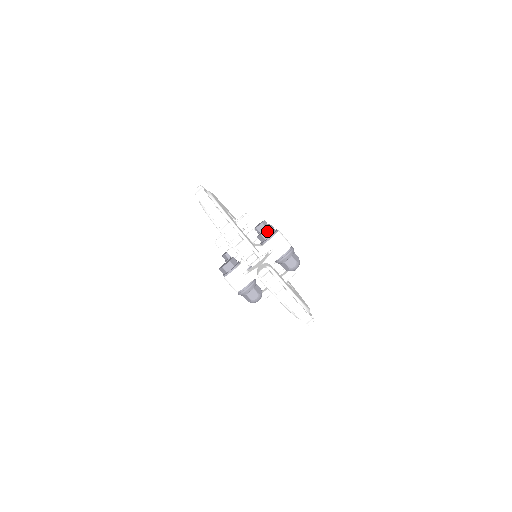
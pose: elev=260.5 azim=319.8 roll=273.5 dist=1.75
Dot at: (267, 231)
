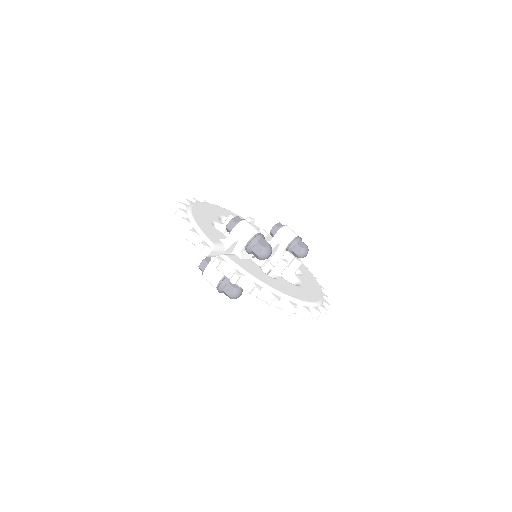
Dot at: (230, 222)
